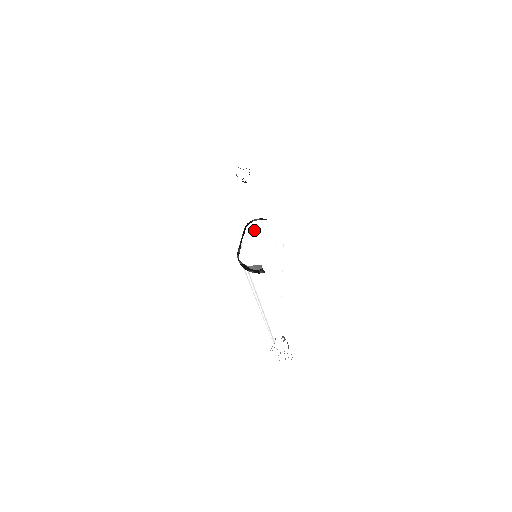
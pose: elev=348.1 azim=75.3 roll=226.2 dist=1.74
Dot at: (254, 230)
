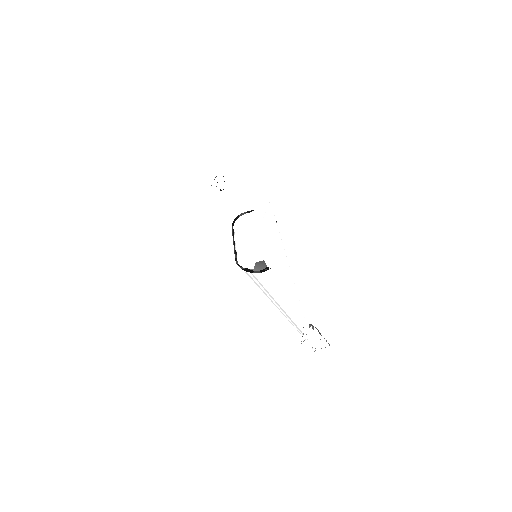
Dot at: (242, 223)
